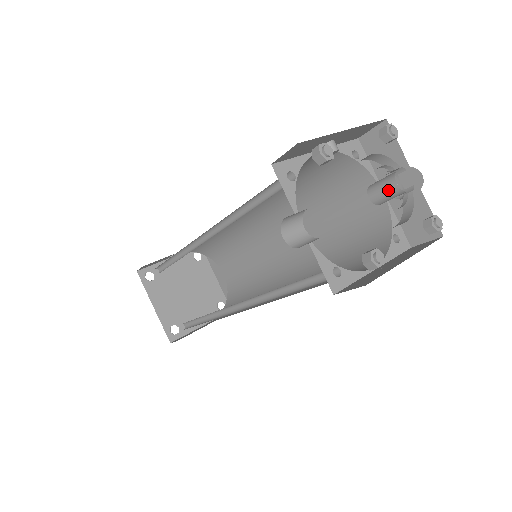
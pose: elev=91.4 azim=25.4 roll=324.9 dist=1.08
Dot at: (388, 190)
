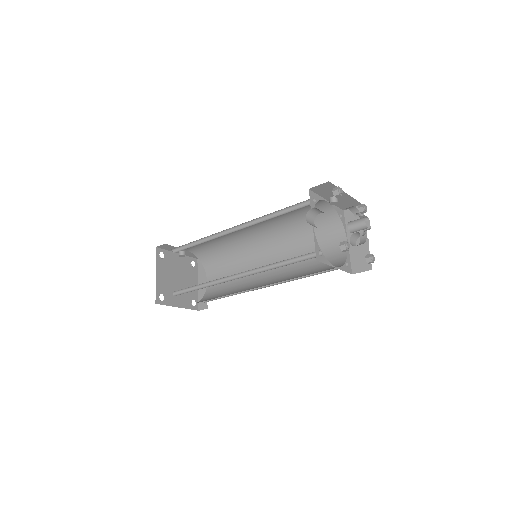
Dot at: (359, 223)
